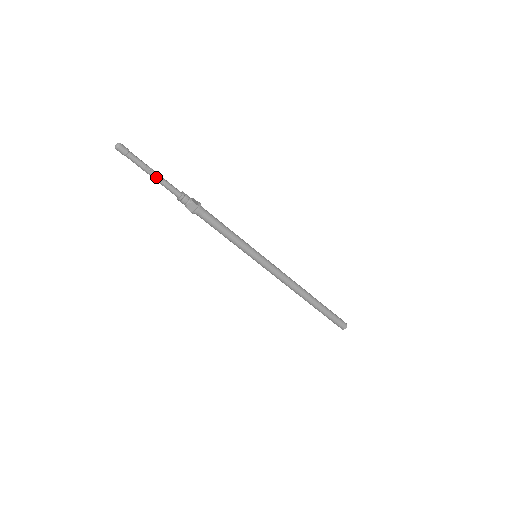
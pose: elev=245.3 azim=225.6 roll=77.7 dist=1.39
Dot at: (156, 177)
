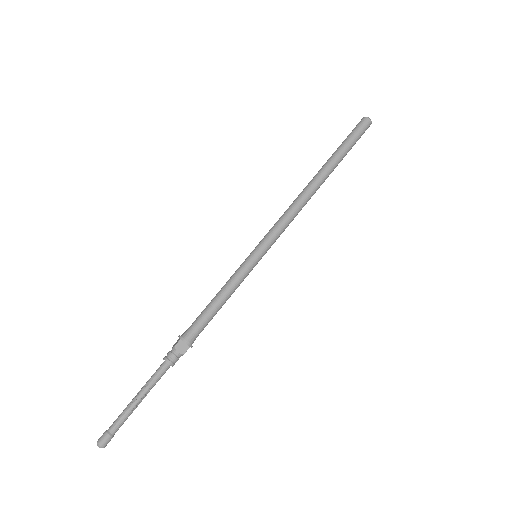
Dot at: occluded
